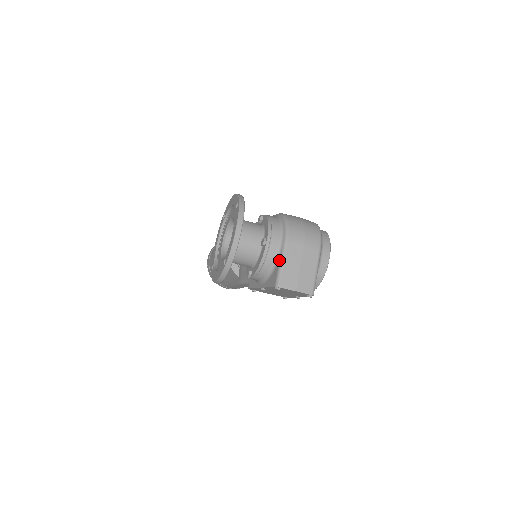
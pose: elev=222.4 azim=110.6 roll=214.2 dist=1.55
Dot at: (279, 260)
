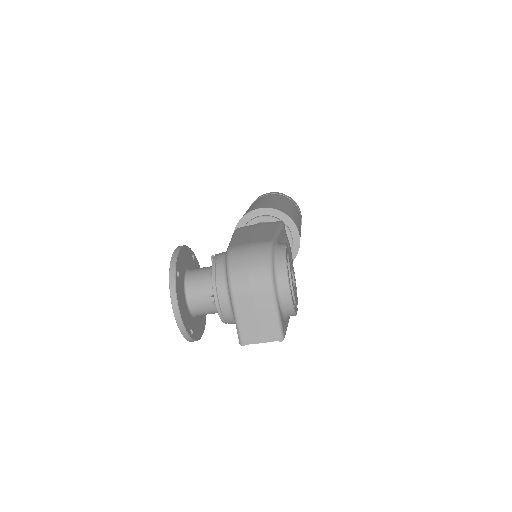
Dot at: (233, 316)
